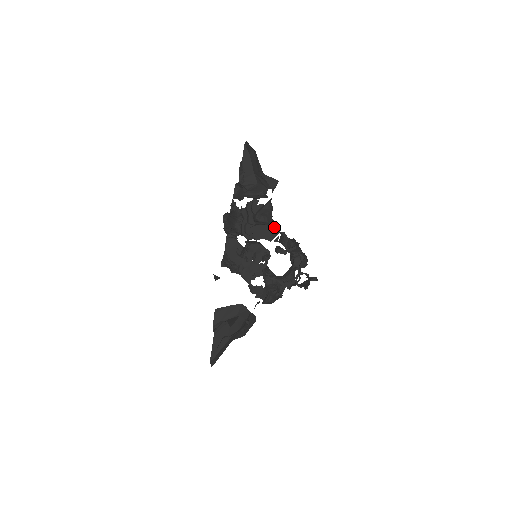
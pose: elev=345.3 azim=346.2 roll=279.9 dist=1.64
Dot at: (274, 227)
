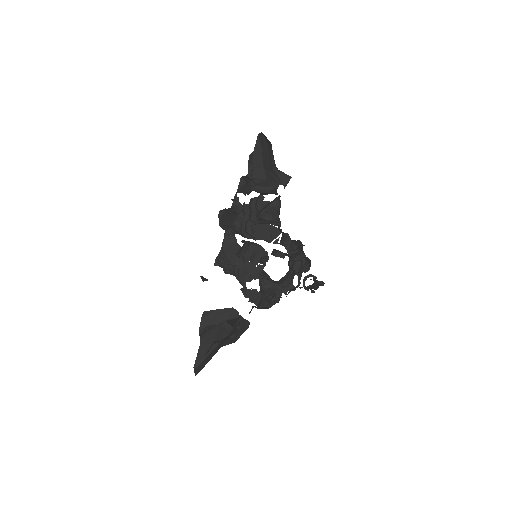
Dot at: (279, 226)
